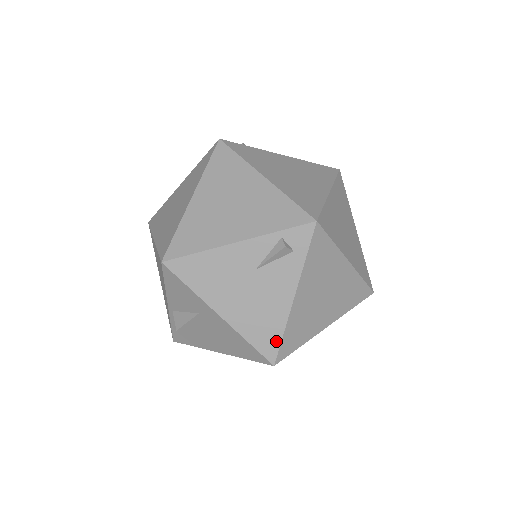
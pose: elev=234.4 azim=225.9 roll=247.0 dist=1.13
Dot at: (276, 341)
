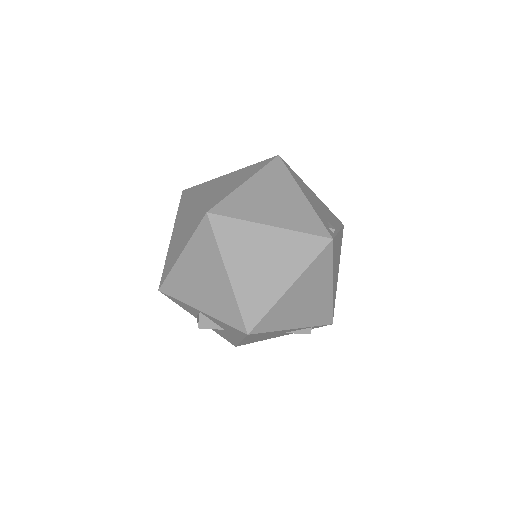
Dot at: occluded
